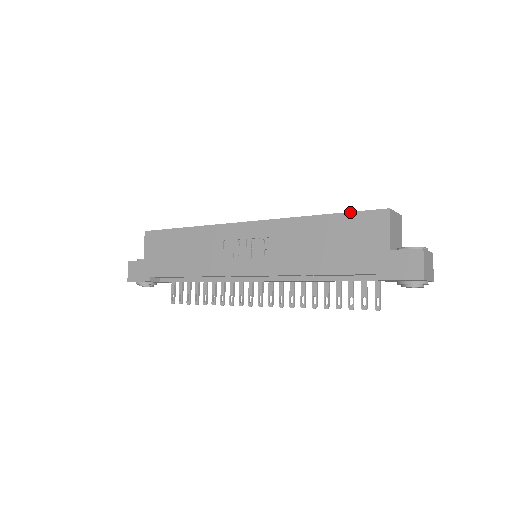
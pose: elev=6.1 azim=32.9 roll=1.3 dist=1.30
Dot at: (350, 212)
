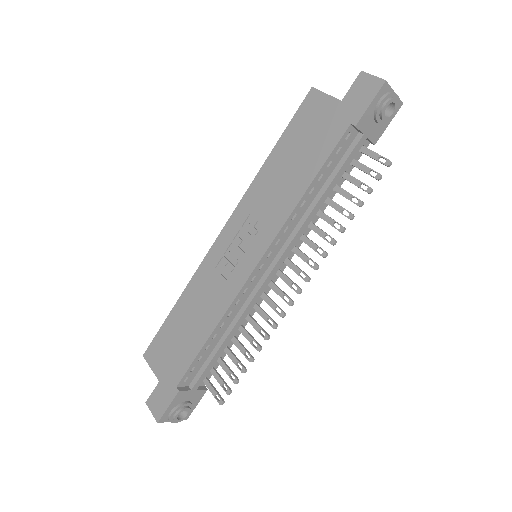
Dot at: (289, 123)
